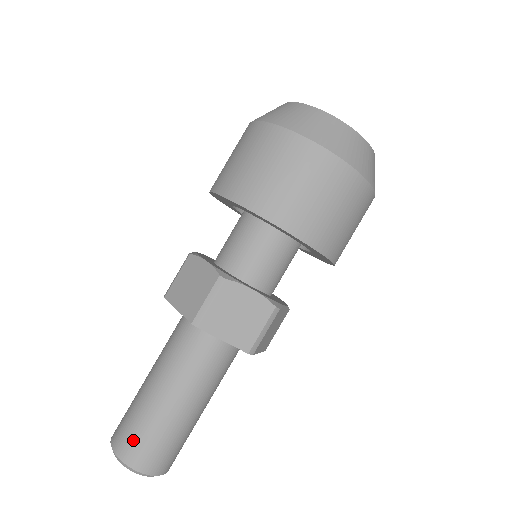
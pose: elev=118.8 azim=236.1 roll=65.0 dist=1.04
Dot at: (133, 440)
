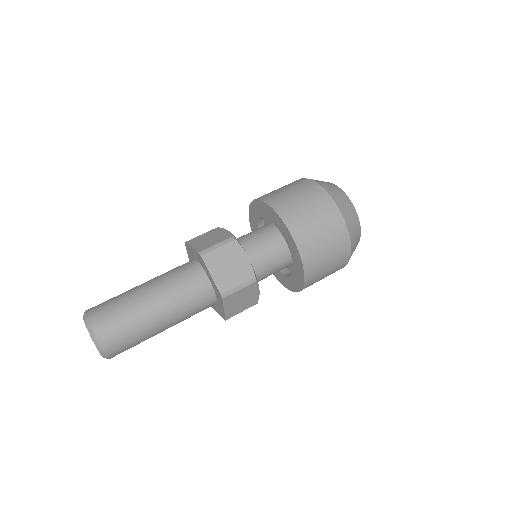
Dot at: (106, 311)
